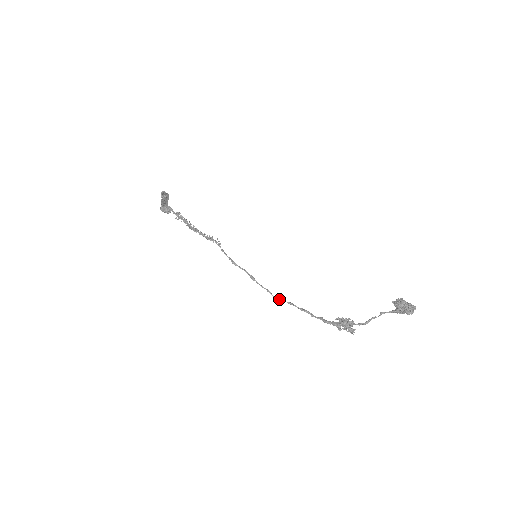
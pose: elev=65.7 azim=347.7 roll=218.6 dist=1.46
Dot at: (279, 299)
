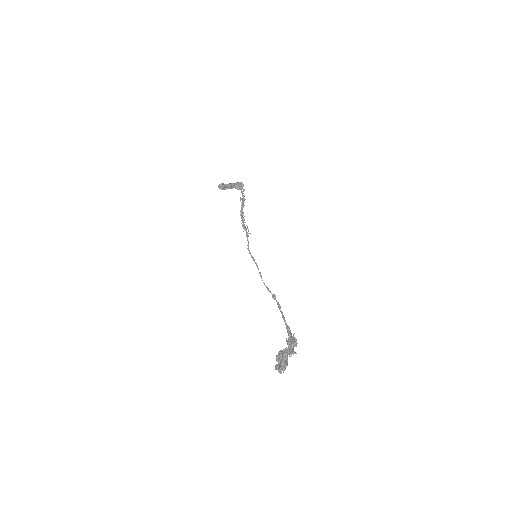
Dot at: (274, 298)
